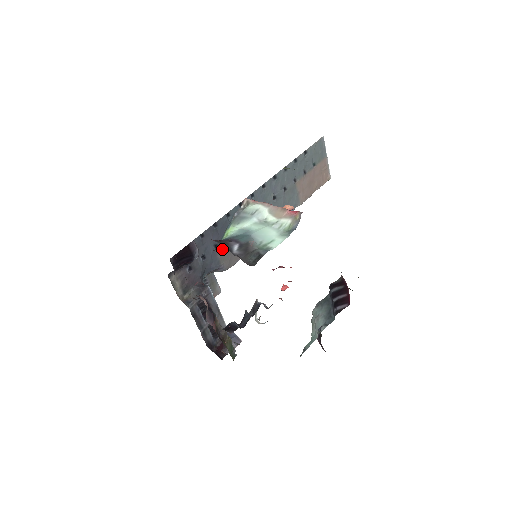
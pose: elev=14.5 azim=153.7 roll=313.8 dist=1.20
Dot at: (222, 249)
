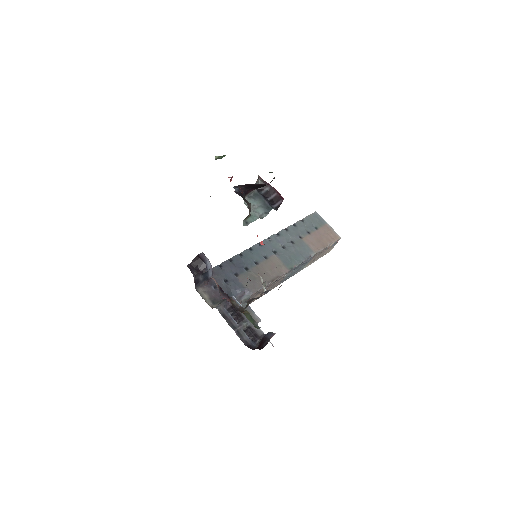
Dot at: (243, 277)
